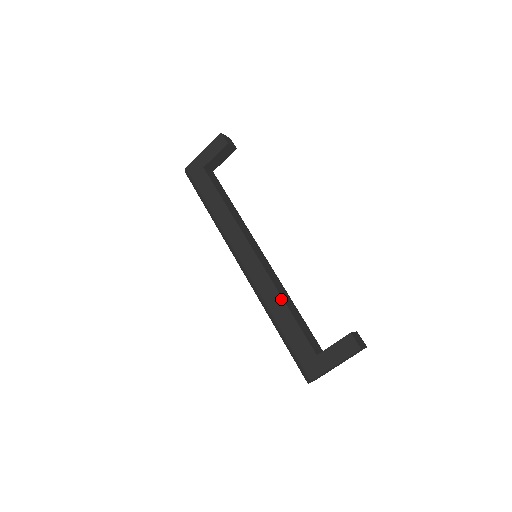
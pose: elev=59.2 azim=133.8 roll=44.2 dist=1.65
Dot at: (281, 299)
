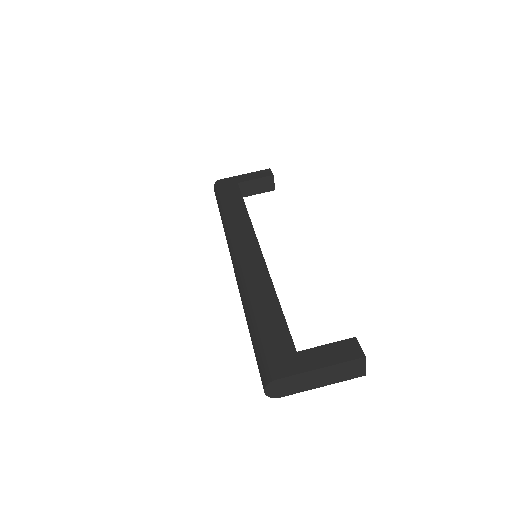
Dot at: (272, 288)
